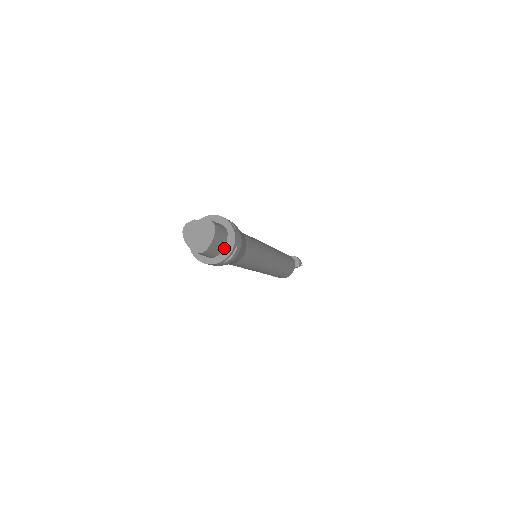
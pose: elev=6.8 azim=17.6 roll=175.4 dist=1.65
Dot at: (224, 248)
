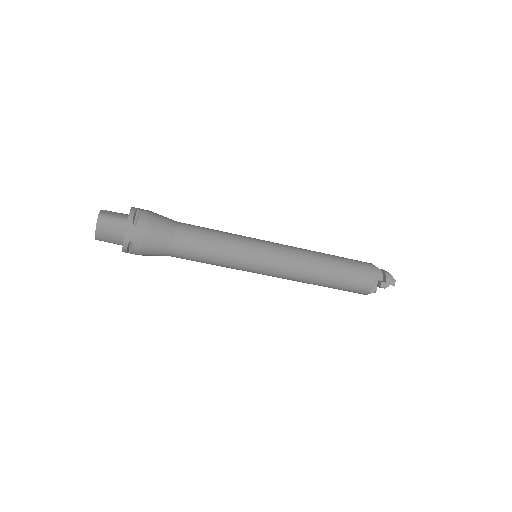
Dot at: occluded
